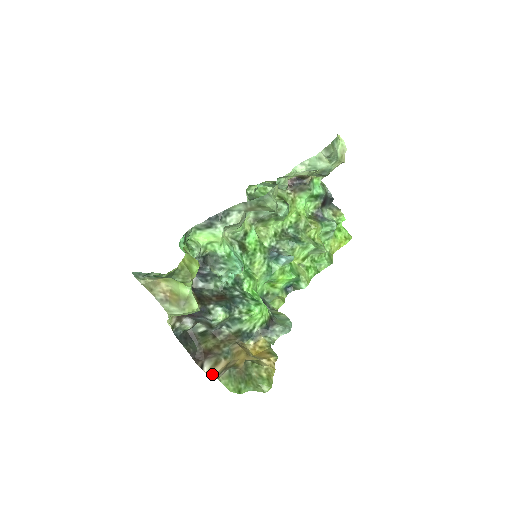
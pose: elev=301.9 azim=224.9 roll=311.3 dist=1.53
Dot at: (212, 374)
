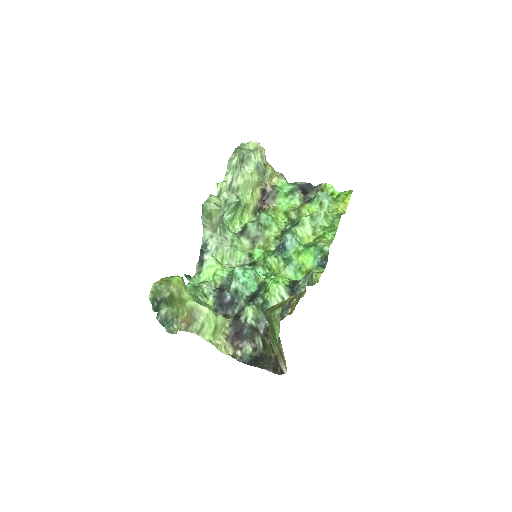
Dot at: occluded
